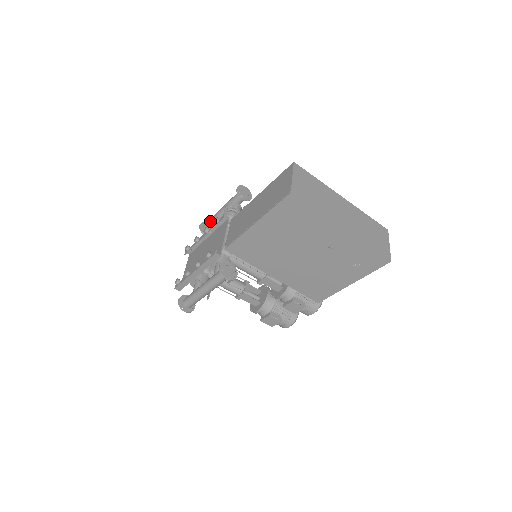
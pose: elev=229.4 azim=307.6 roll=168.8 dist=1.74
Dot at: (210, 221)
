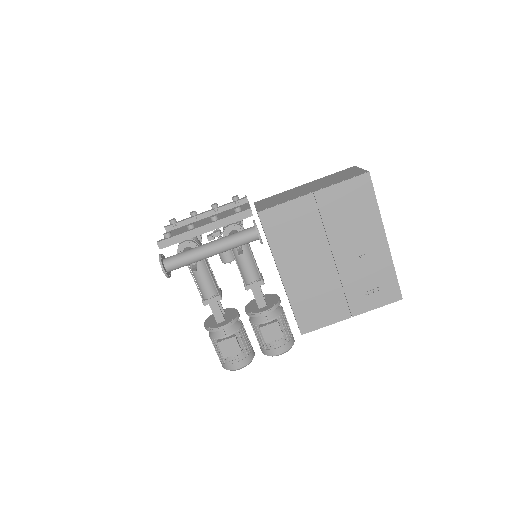
Dot at: occluded
